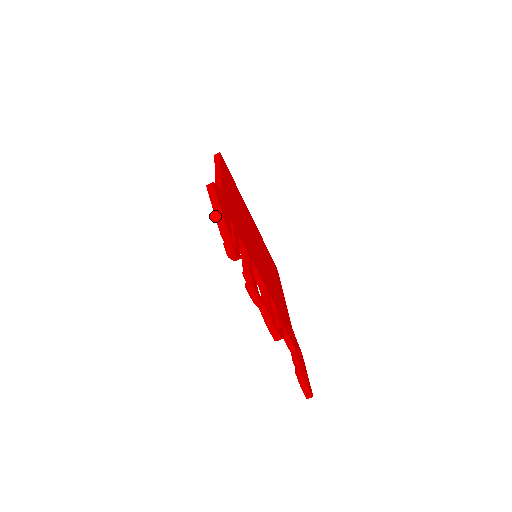
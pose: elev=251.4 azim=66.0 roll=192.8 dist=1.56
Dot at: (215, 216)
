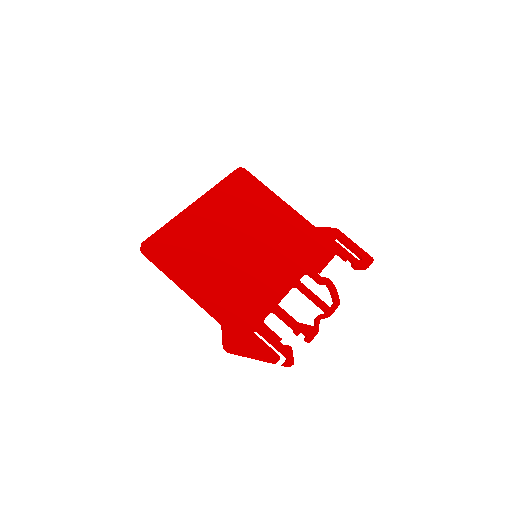
Dot at: occluded
